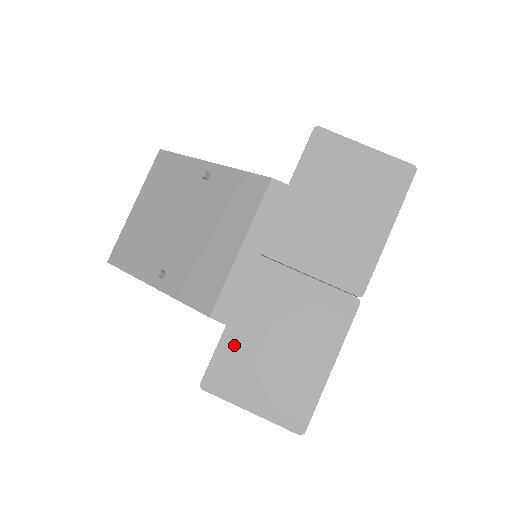
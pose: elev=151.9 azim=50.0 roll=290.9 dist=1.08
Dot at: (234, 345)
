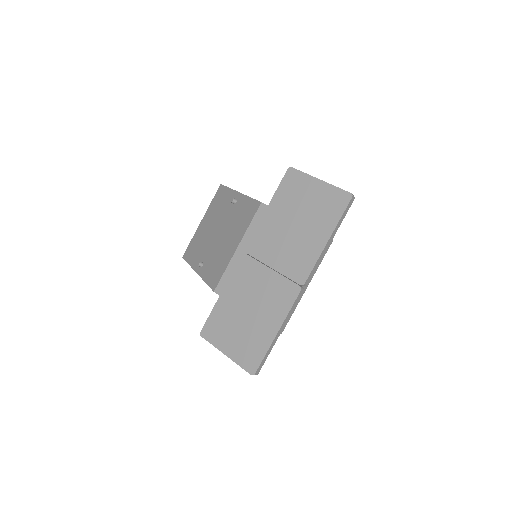
Dot at: (222, 310)
